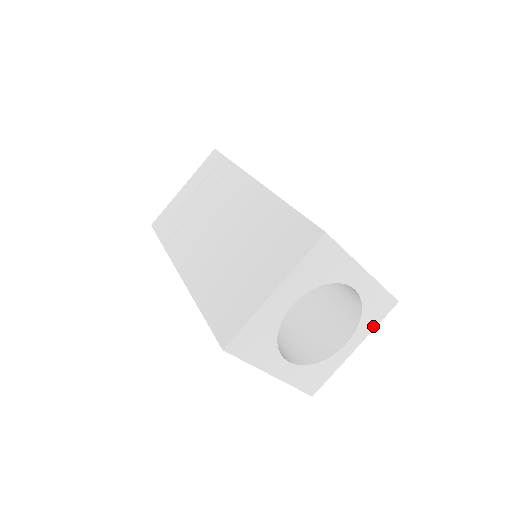
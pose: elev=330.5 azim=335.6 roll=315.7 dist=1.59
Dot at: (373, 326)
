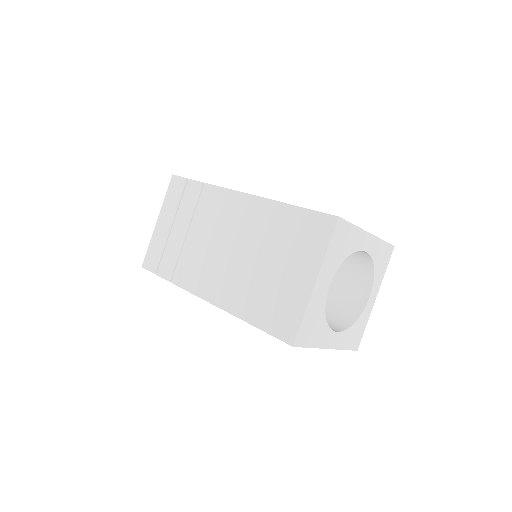
Dot at: (383, 274)
